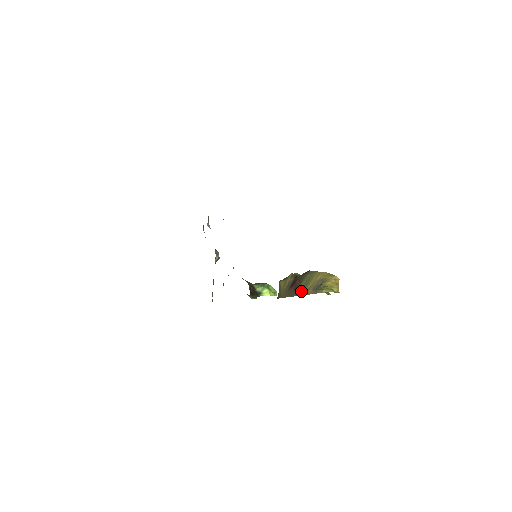
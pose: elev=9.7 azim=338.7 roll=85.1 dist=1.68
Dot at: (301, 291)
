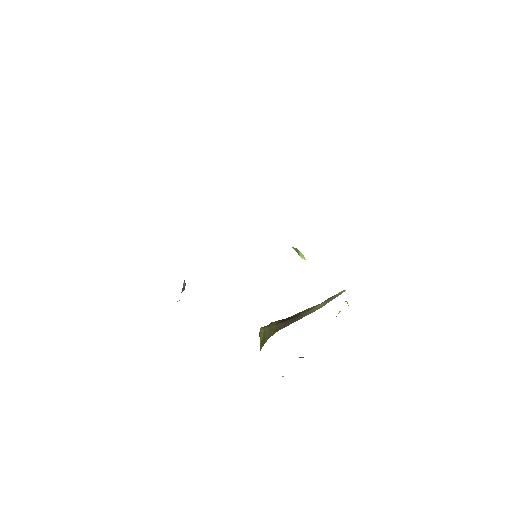
Dot at: (306, 312)
